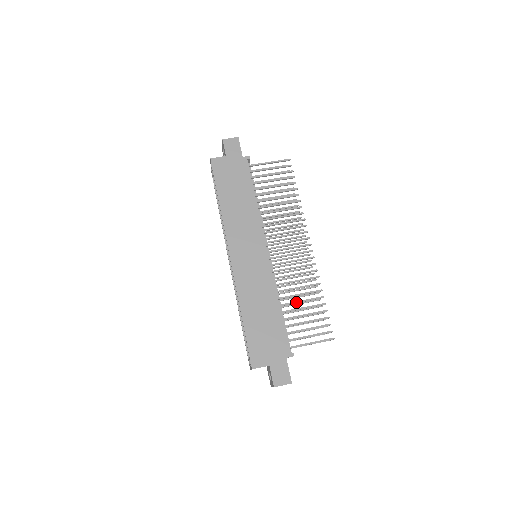
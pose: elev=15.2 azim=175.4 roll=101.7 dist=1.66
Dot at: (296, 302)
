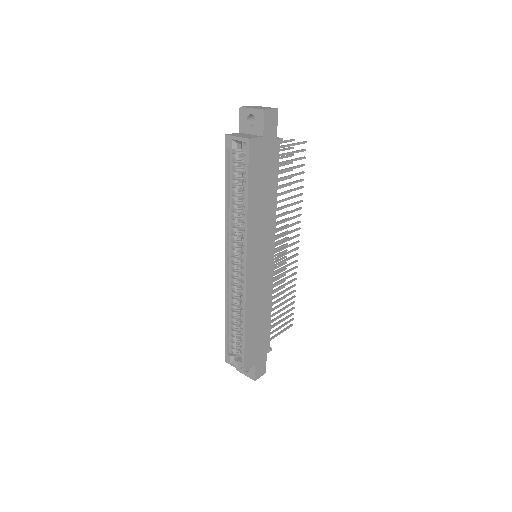
Dot at: (279, 300)
